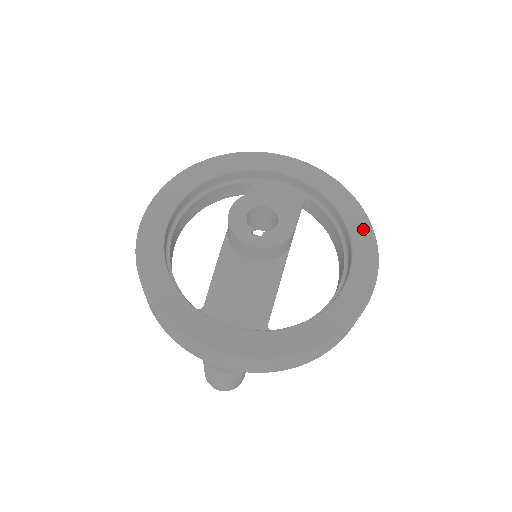
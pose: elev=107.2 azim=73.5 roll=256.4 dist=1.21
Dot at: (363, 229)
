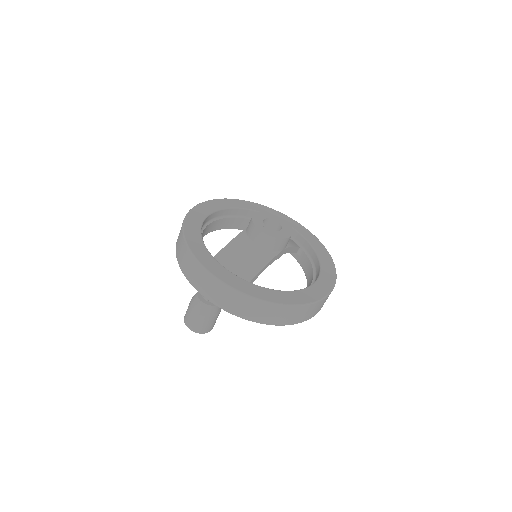
Dot at: (330, 272)
